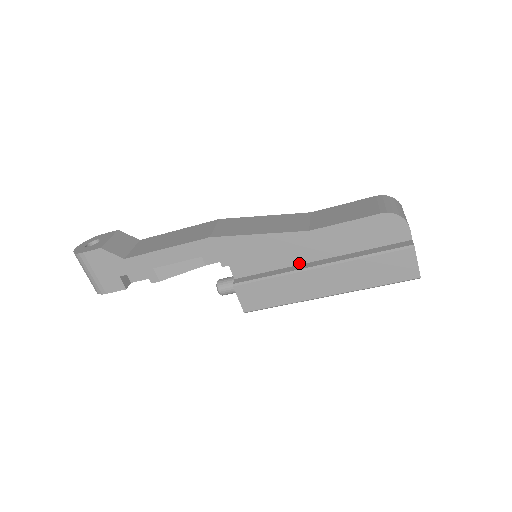
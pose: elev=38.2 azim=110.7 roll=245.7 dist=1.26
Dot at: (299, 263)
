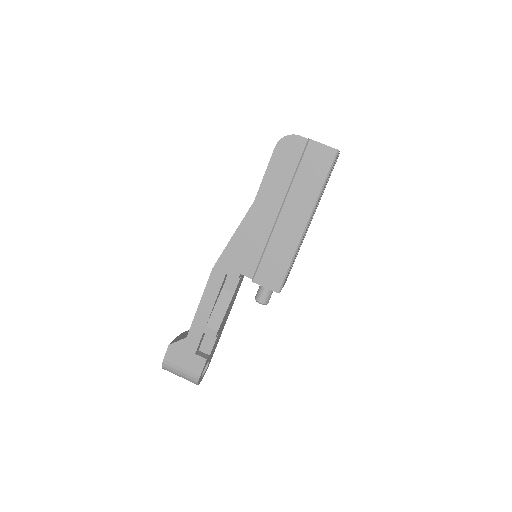
Dot at: (272, 226)
